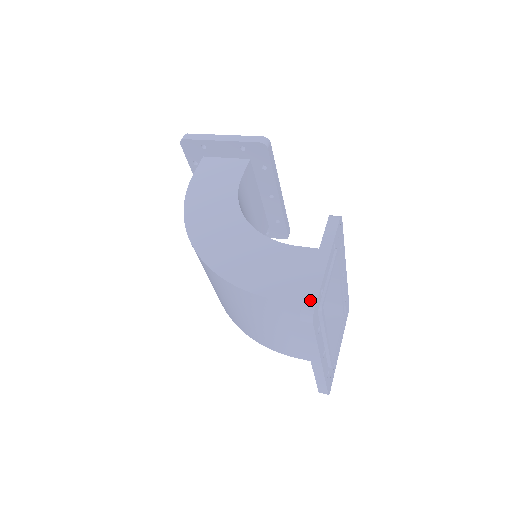
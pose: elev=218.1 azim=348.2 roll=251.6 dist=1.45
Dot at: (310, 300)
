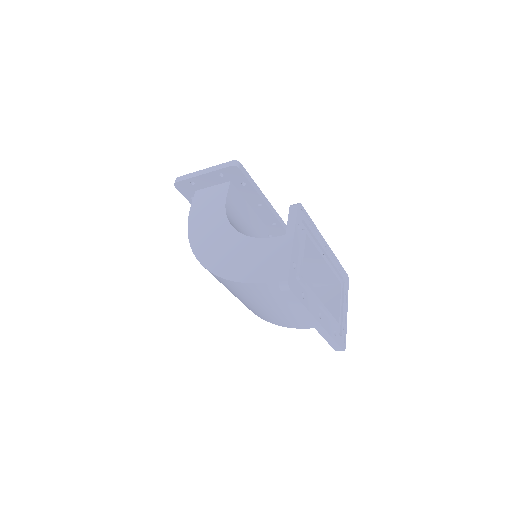
Dot at: (284, 273)
